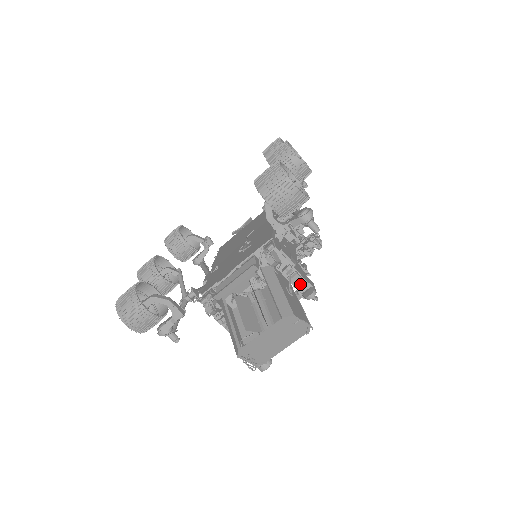
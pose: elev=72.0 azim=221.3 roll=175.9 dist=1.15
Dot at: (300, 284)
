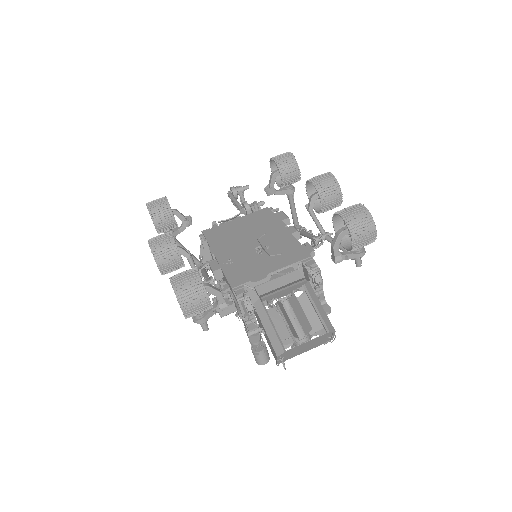
Dot at: (320, 300)
